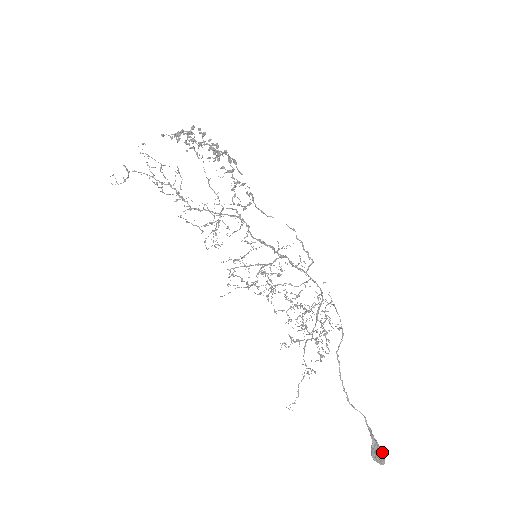
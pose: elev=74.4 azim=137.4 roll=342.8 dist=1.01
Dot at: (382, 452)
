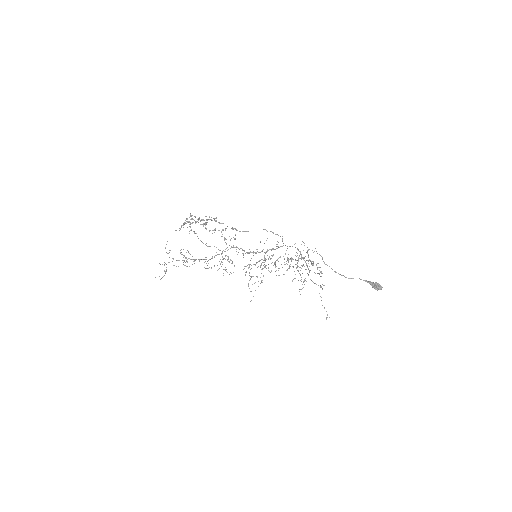
Dot at: (377, 283)
